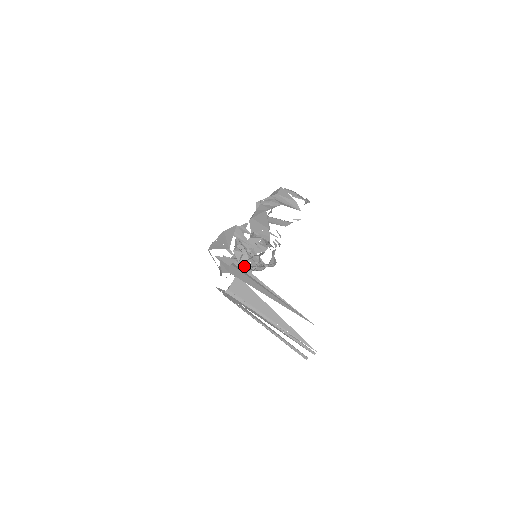
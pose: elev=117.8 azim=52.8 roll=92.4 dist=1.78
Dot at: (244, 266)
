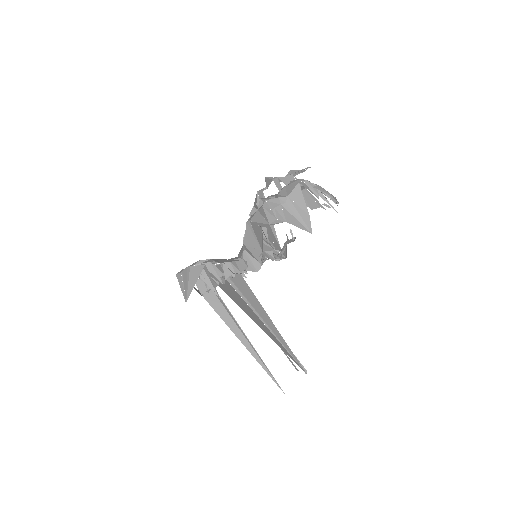
Dot at: occluded
